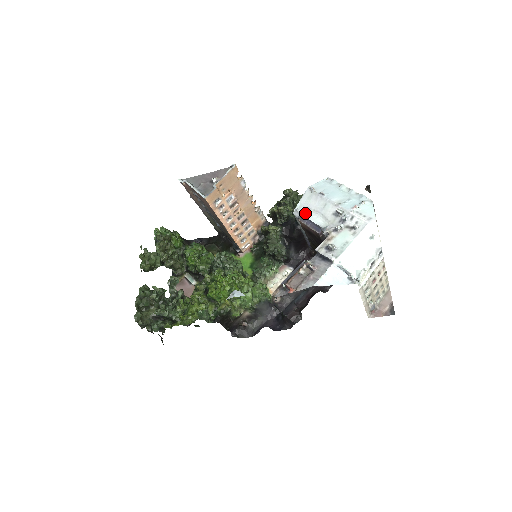
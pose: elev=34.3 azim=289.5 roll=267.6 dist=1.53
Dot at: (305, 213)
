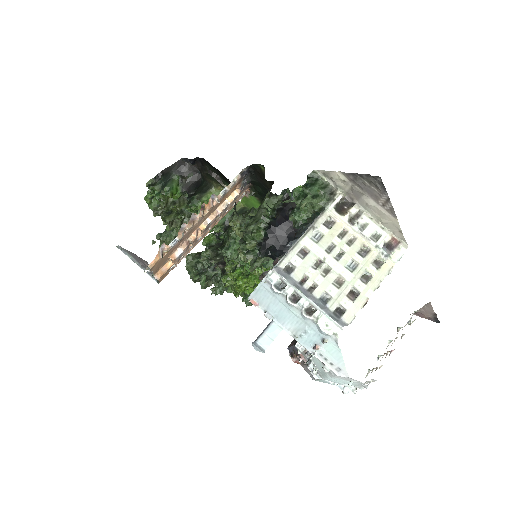
Dot at: occluded
